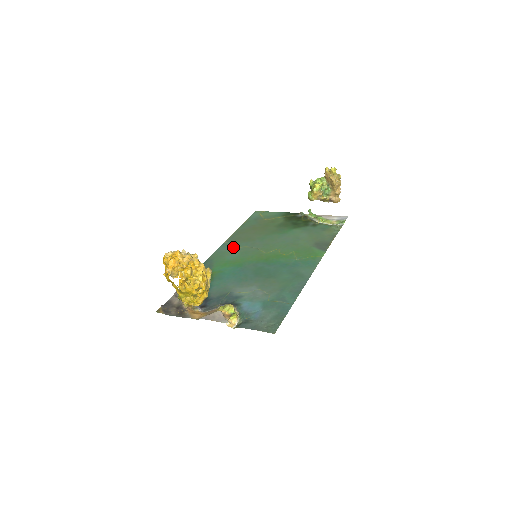
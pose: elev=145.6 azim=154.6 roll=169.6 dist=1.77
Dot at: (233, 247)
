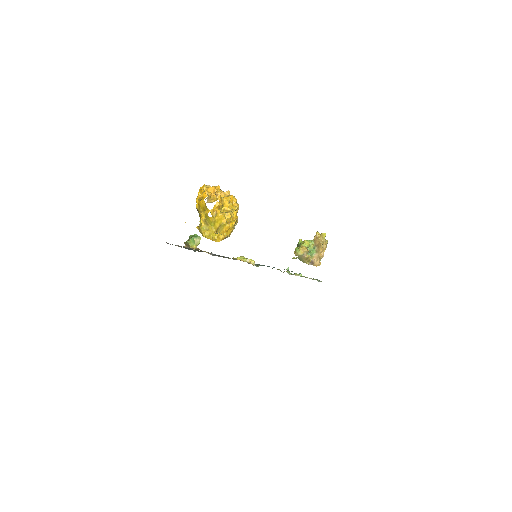
Dot at: occluded
